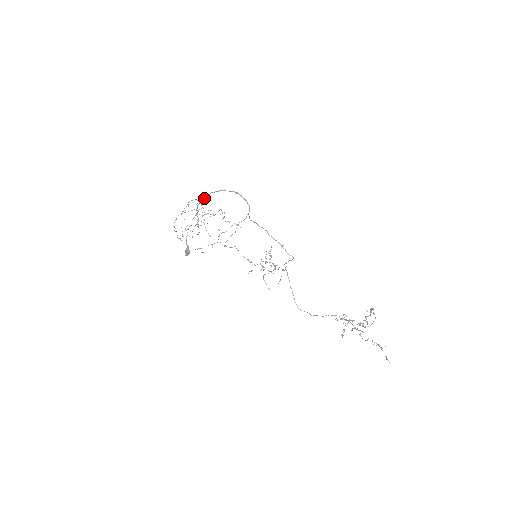
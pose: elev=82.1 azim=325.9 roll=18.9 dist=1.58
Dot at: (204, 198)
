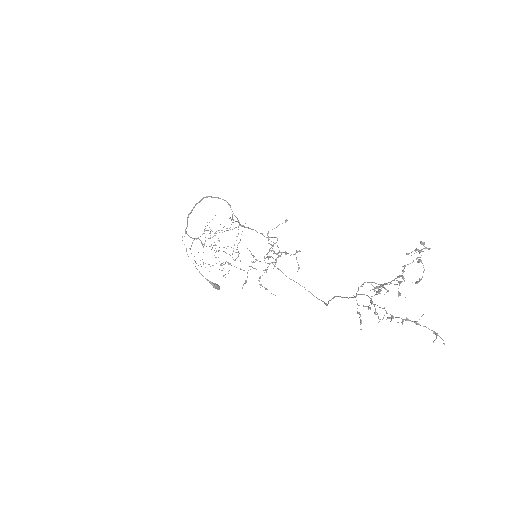
Dot at: occluded
